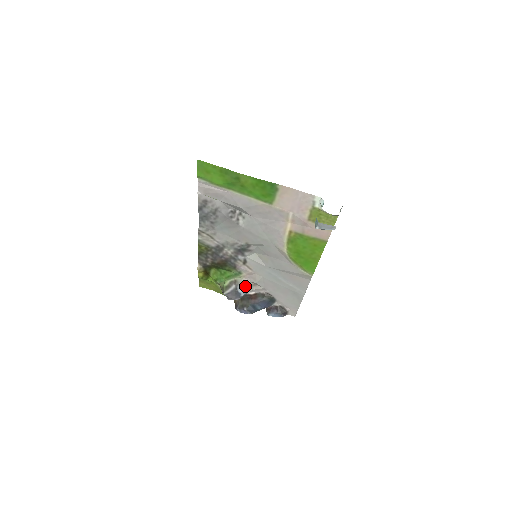
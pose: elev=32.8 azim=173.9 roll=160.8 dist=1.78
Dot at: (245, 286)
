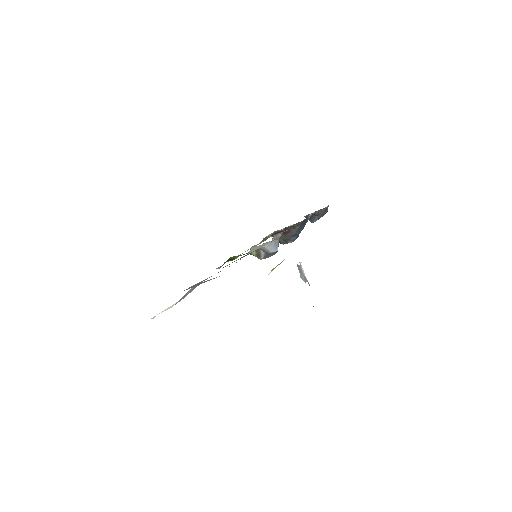
Dot at: (271, 246)
